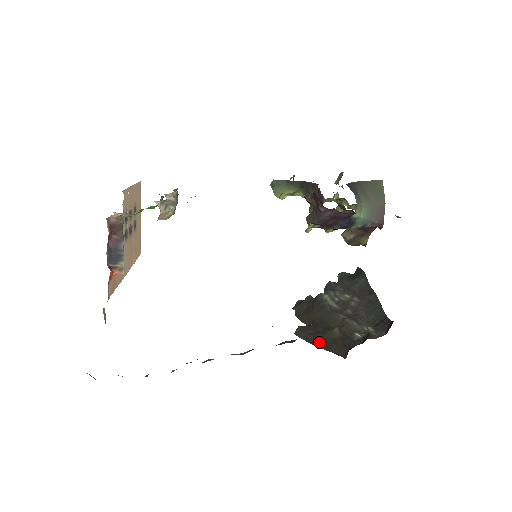
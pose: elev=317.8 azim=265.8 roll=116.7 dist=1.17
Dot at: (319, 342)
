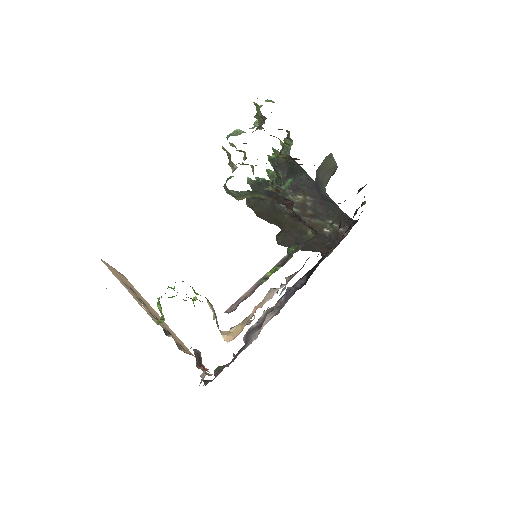
Dot at: (303, 247)
